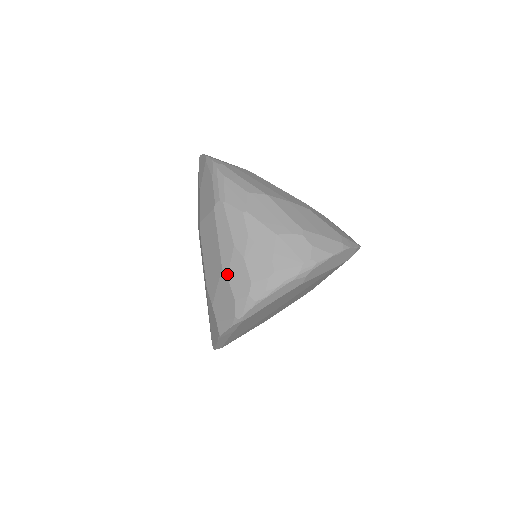
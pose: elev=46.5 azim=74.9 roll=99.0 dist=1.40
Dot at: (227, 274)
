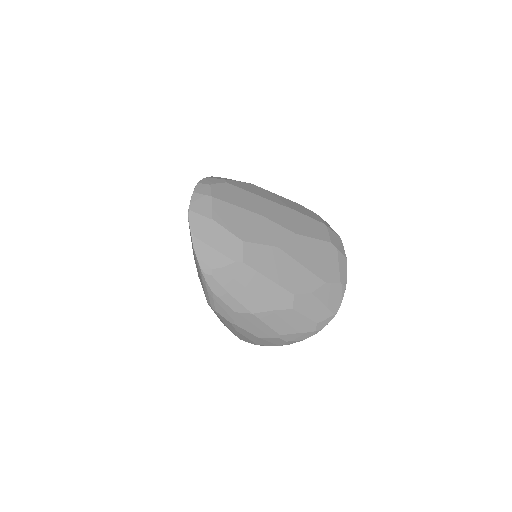
Dot at: (224, 325)
